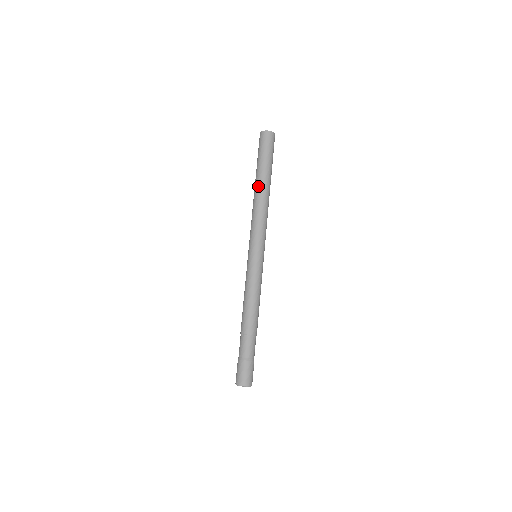
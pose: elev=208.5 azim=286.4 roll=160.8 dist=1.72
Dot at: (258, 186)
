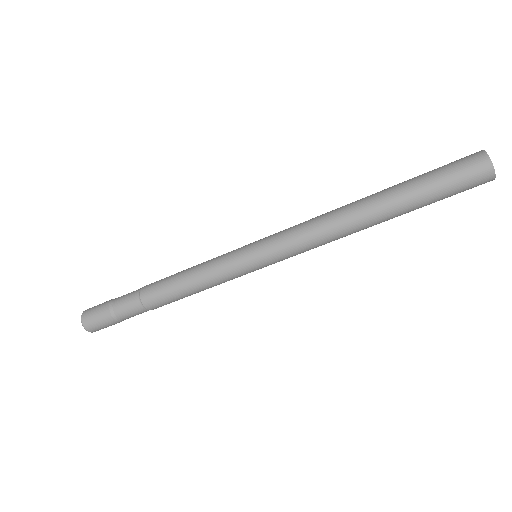
Dot at: (374, 216)
